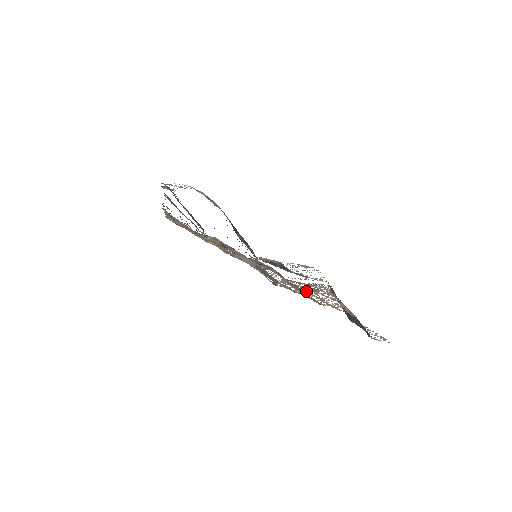
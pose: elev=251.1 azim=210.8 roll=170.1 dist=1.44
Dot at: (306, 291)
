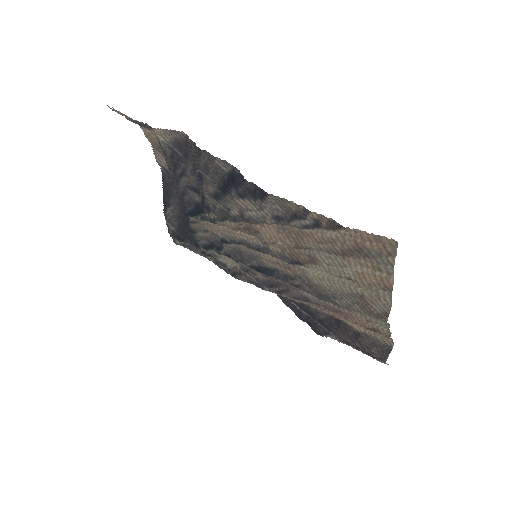
Dot at: occluded
